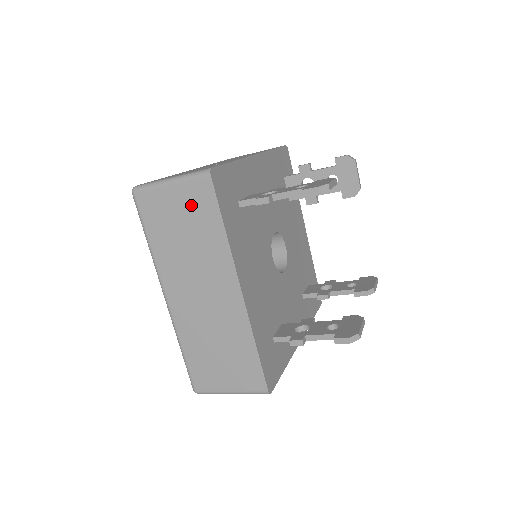
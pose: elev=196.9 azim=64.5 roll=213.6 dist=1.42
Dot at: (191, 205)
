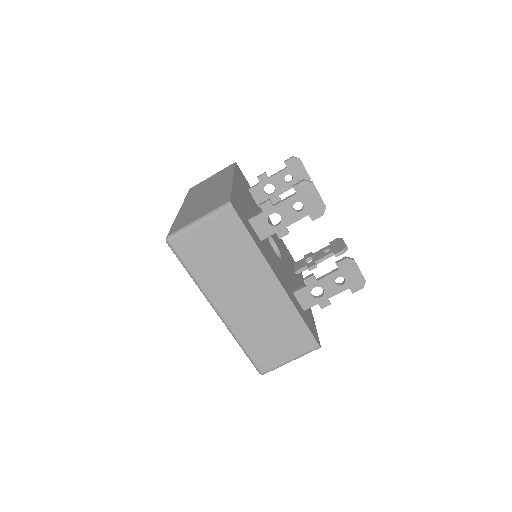
Dot at: occluded
